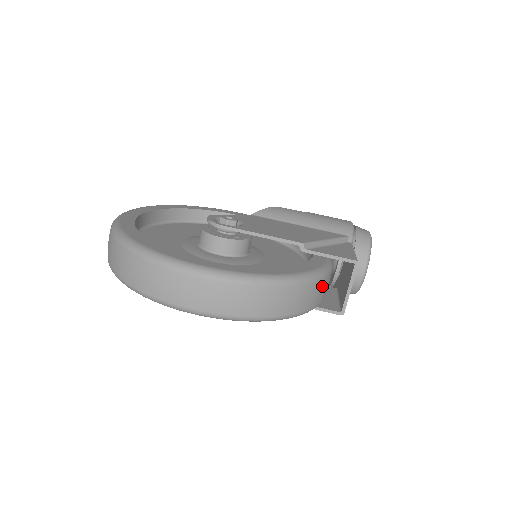
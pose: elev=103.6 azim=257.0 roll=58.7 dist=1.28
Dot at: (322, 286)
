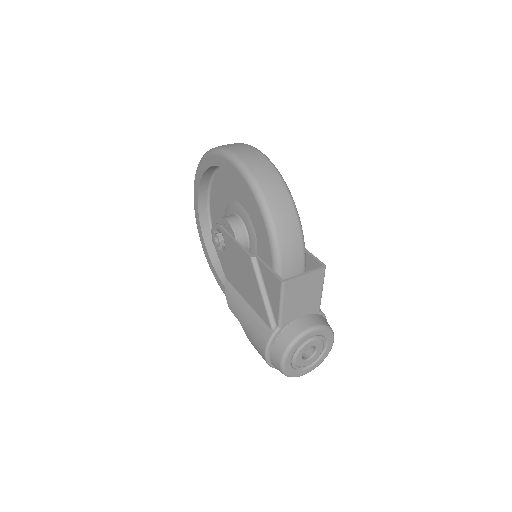
Dot at: (295, 238)
